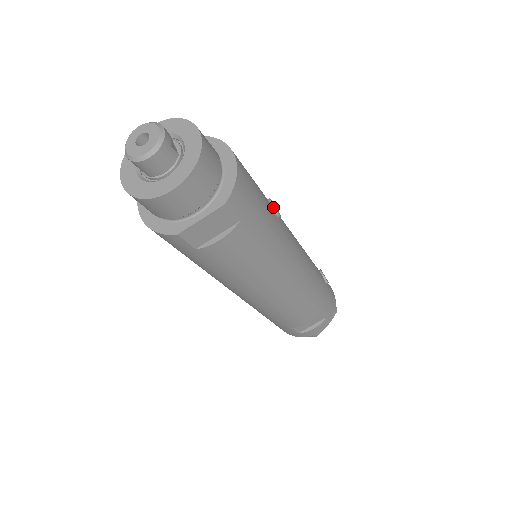
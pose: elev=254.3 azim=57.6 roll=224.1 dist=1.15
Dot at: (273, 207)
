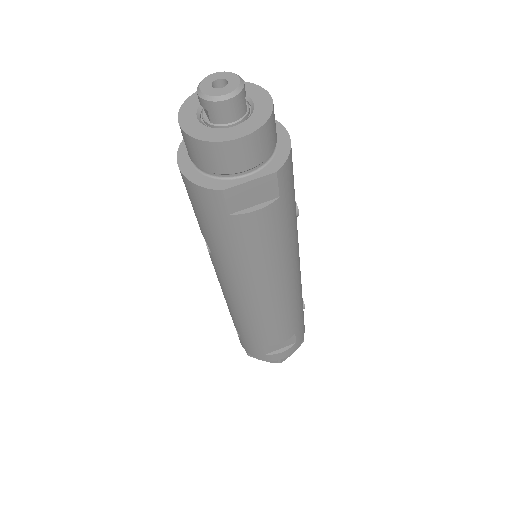
Dot at: occluded
